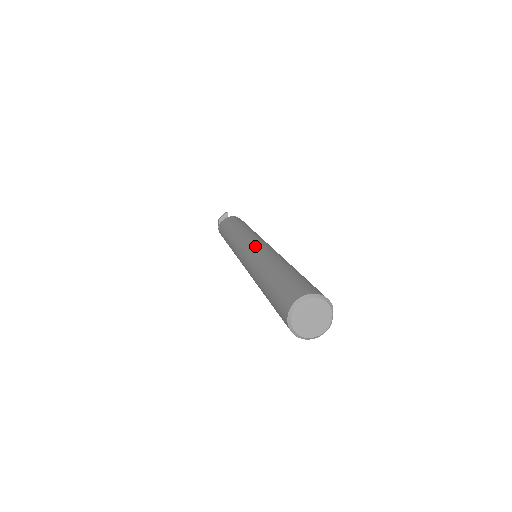
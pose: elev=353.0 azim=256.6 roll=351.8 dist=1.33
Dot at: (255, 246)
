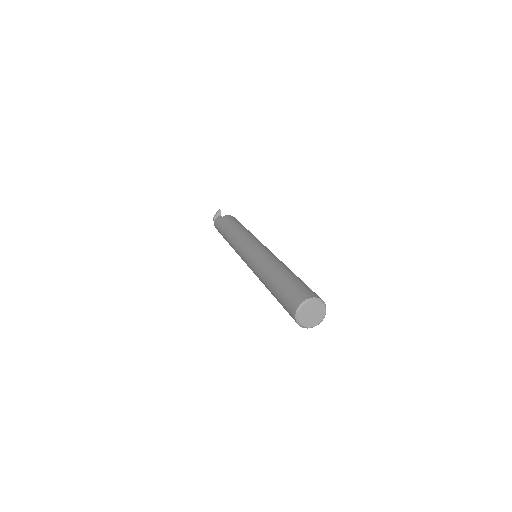
Dot at: (256, 251)
